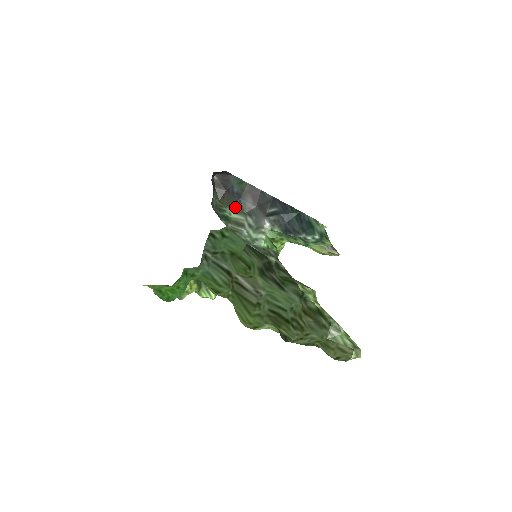
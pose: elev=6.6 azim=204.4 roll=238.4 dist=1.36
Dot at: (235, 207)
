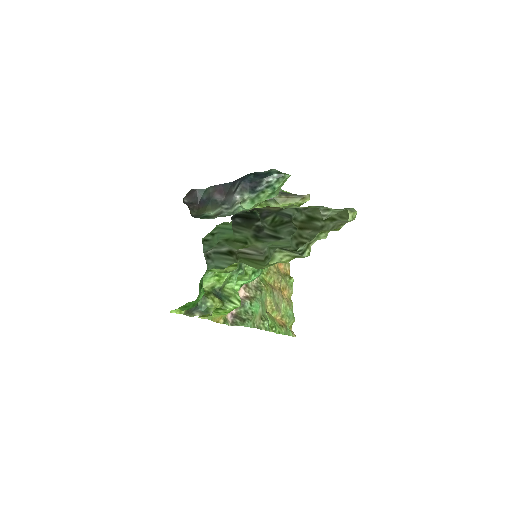
Dot at: (210, 208)
